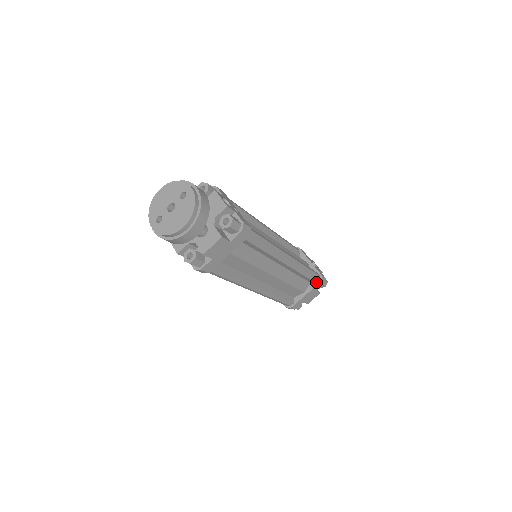
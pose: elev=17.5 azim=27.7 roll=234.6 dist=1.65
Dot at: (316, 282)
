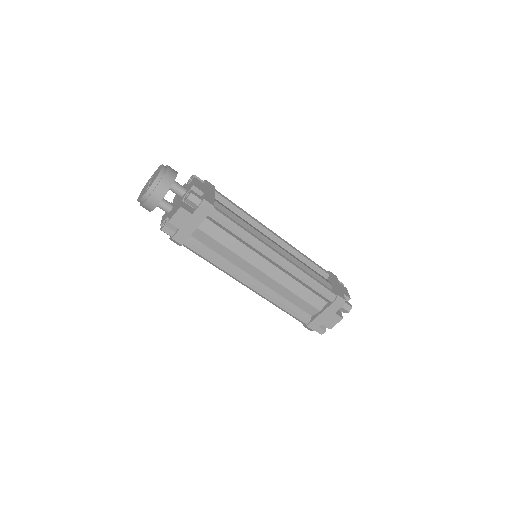
Dot at: (327, 274)
